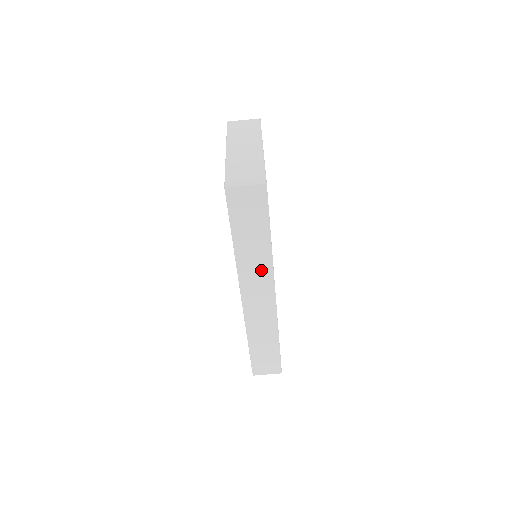
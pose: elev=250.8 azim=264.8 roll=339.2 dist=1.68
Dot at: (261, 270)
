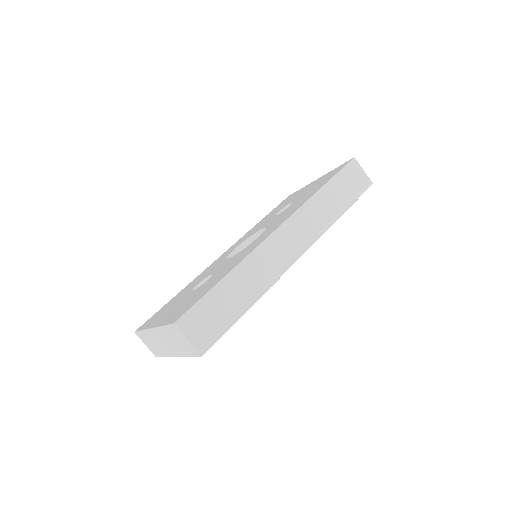
Dot at: (316, 225)
